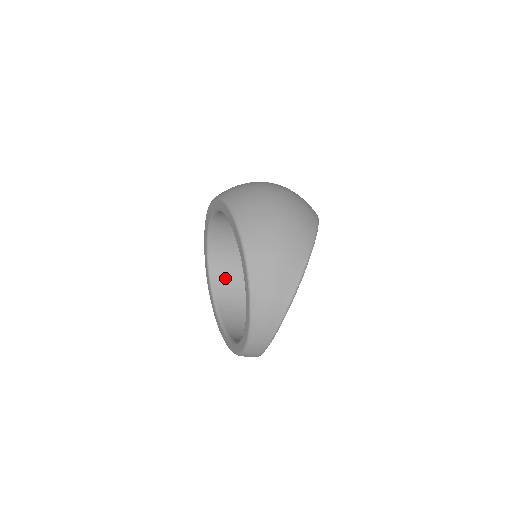
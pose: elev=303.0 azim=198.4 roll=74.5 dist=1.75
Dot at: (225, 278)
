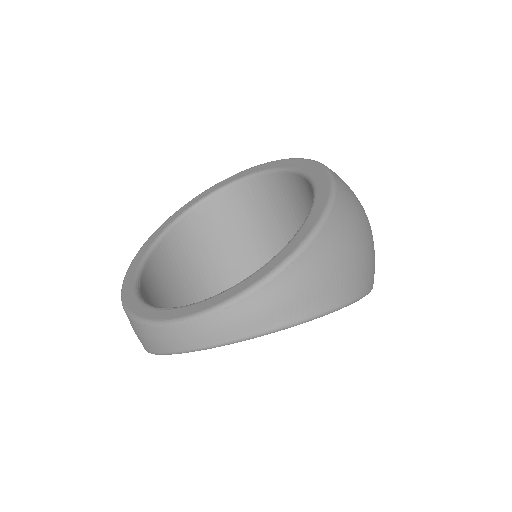
Dot at: (179, 250)
